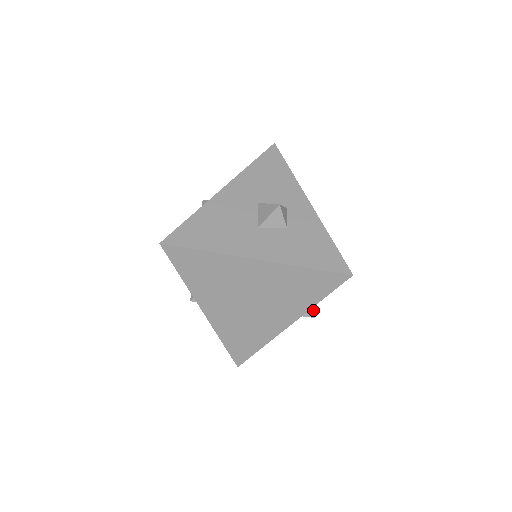
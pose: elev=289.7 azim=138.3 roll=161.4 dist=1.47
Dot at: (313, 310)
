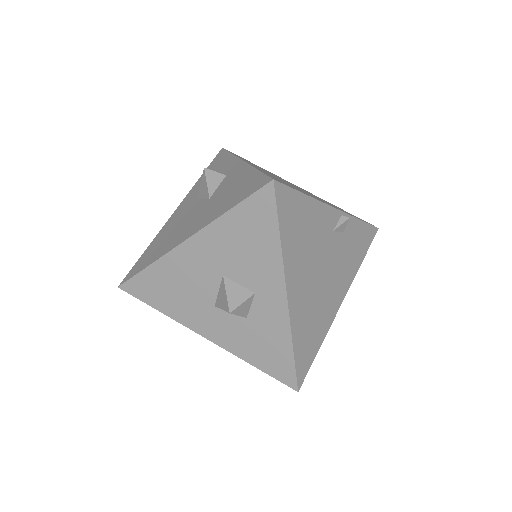
Dot at: occluded
